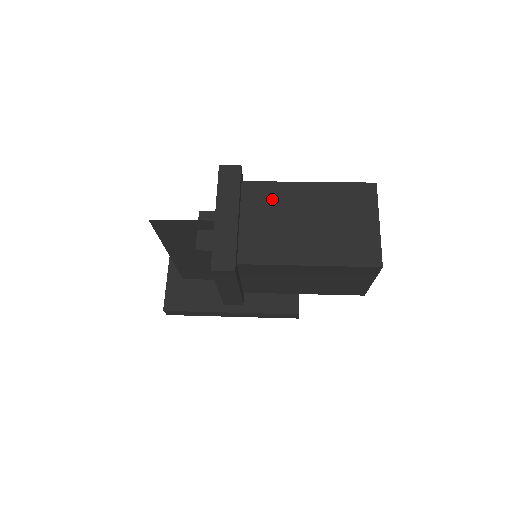
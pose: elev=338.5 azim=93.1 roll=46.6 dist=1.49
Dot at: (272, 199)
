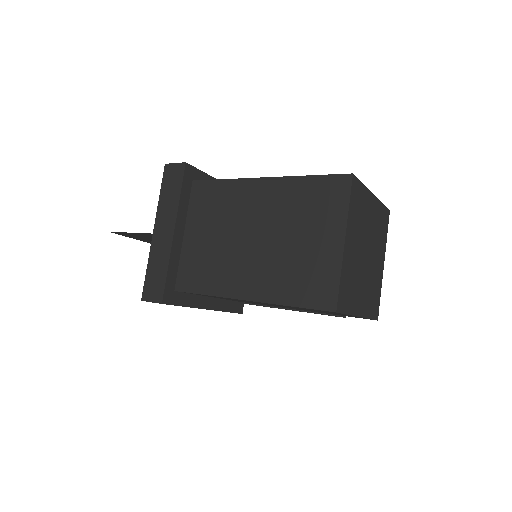
Dot at: (220, 204)
